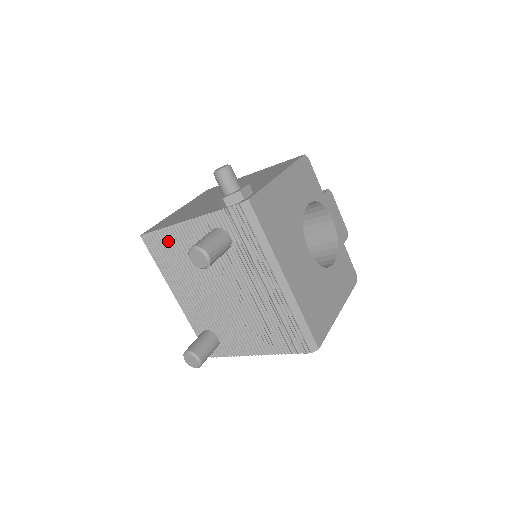
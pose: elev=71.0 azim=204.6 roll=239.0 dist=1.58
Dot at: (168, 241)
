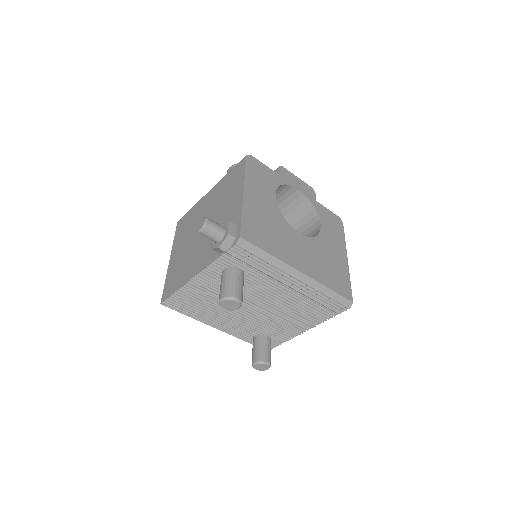
Dot at: (188, 296)
